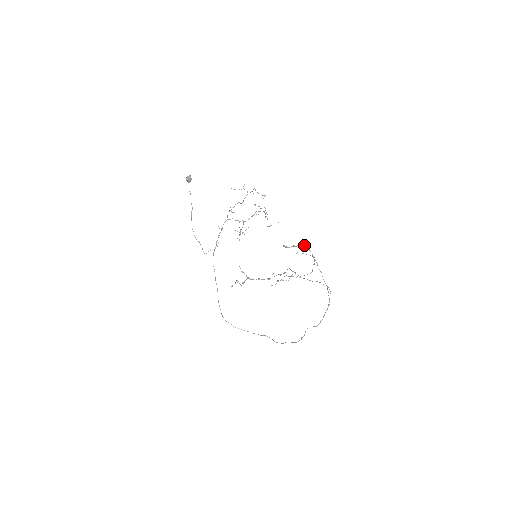
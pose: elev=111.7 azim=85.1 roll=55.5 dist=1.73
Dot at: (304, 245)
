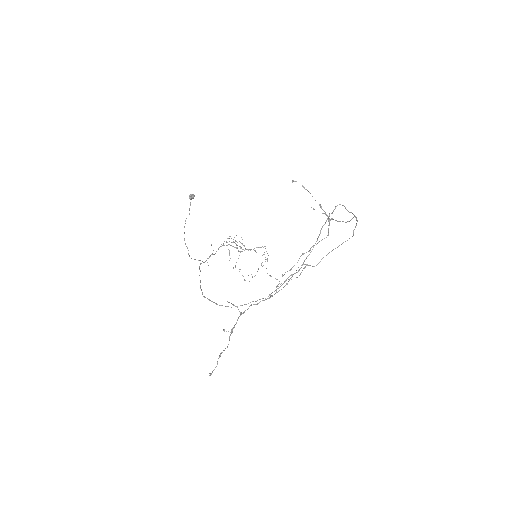
Dot at: occluded
